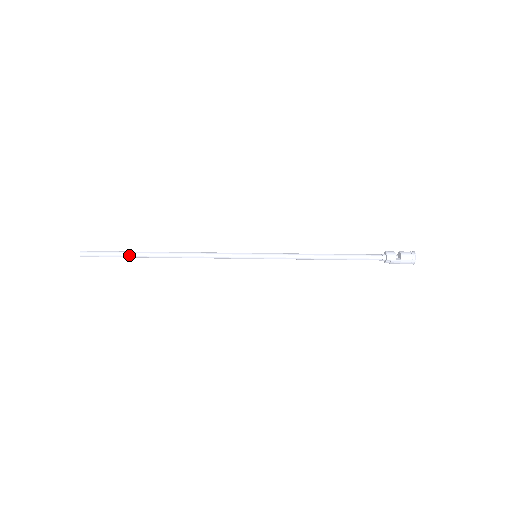
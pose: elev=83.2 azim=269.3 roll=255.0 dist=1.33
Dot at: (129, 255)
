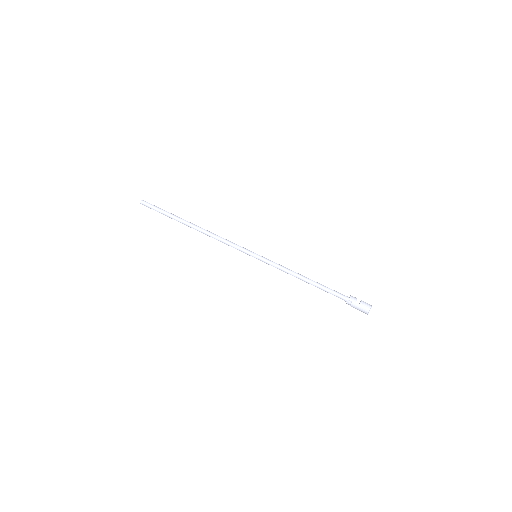
Dot at: (172, 216)
